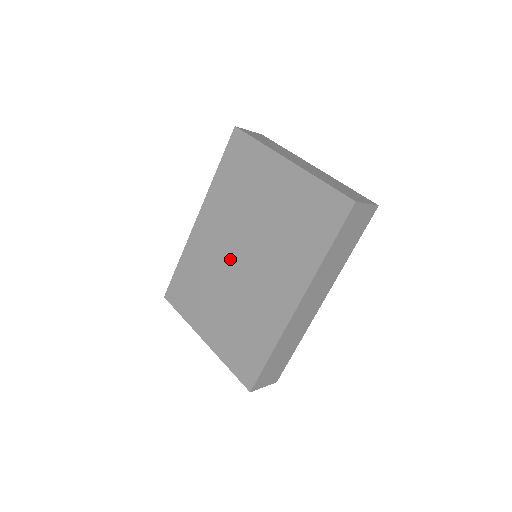
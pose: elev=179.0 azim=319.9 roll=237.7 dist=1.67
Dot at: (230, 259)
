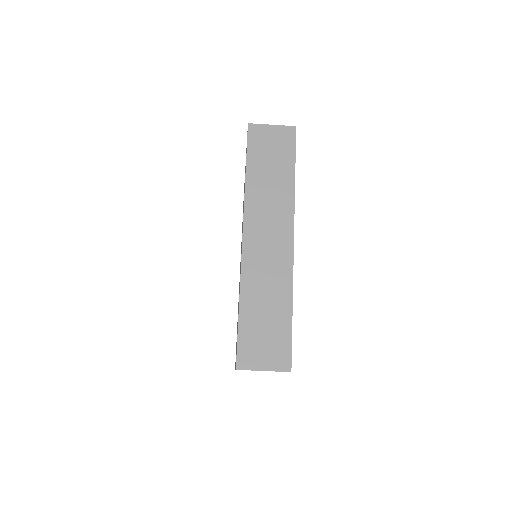
Dot at: occluded
